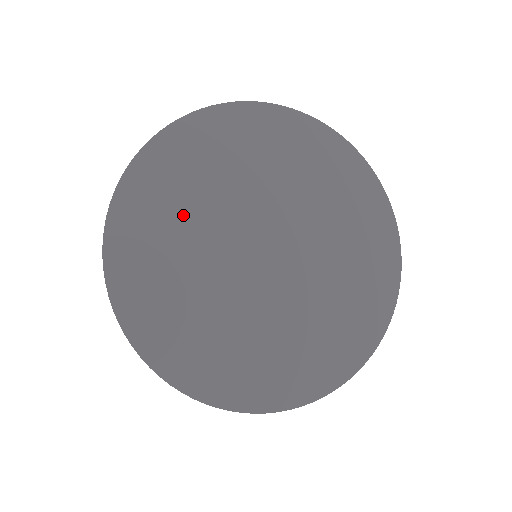
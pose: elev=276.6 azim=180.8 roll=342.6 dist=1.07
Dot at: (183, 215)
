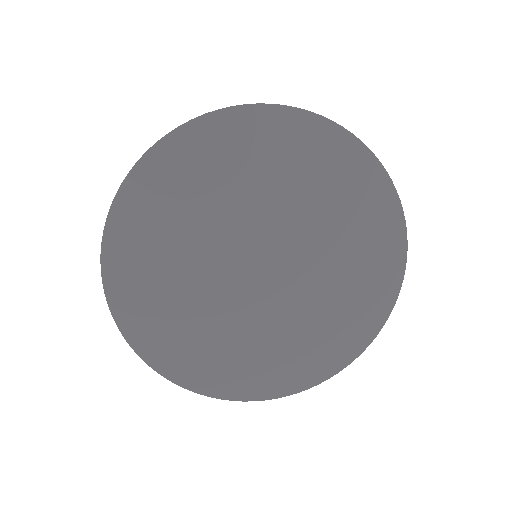
Dot at: (183, 309)
